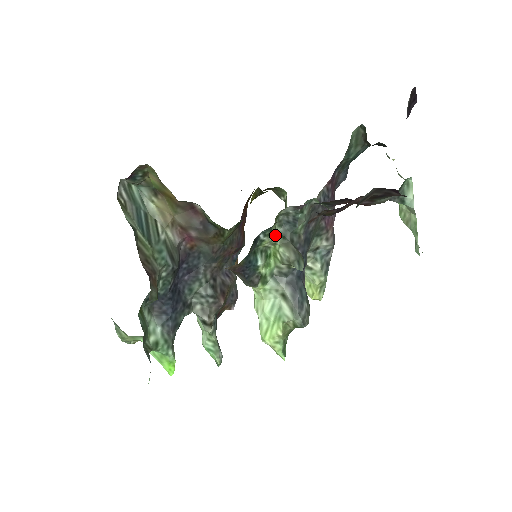
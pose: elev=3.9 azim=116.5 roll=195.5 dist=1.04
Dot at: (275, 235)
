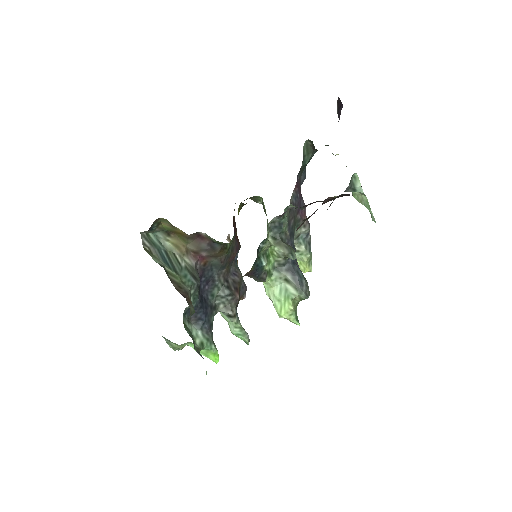
Dot at: (269, 239)
